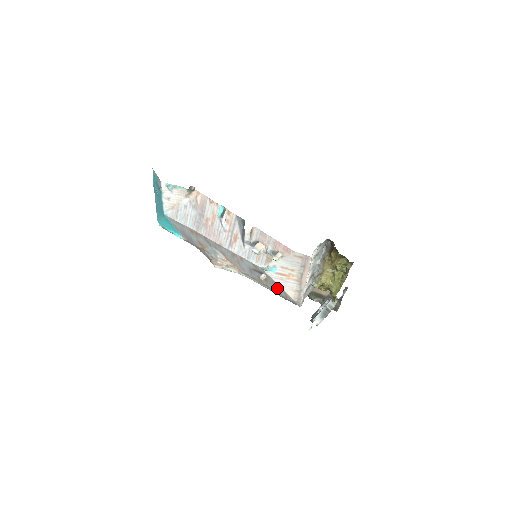
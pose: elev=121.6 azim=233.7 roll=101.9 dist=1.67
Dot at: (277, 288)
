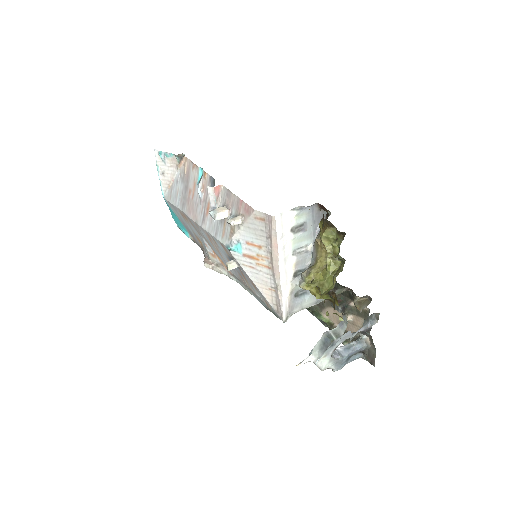
Dot at: (255, 288)
